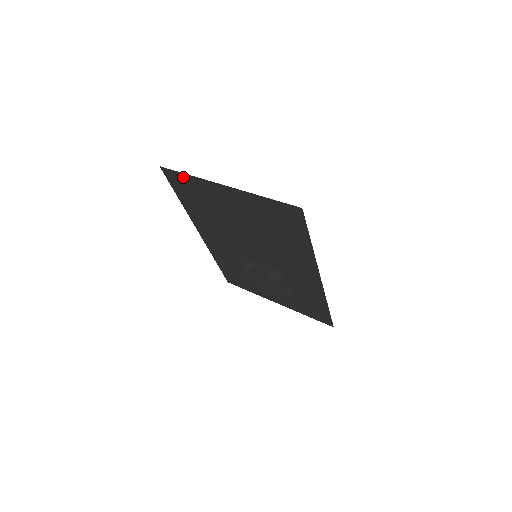
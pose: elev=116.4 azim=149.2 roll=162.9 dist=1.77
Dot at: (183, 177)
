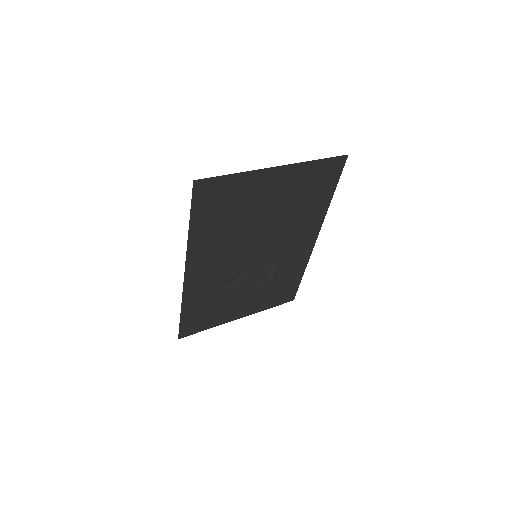
Dot at: (224, 181)
